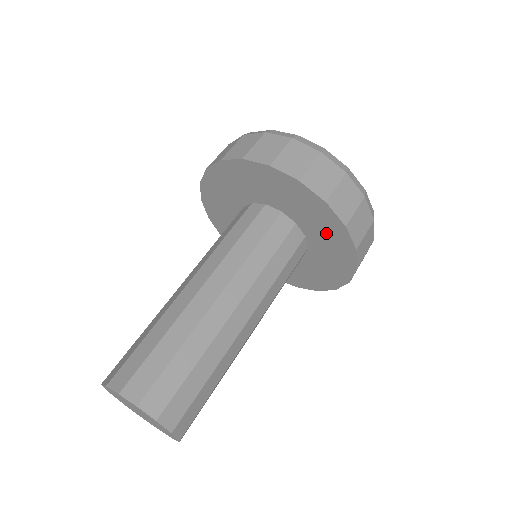
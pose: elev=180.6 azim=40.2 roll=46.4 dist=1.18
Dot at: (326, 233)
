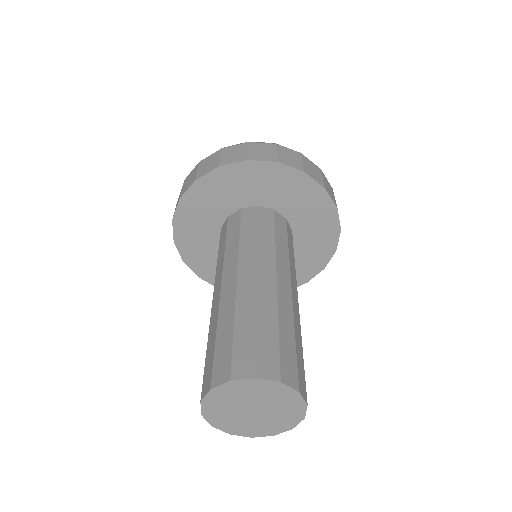
Dot at: (315, 221)
